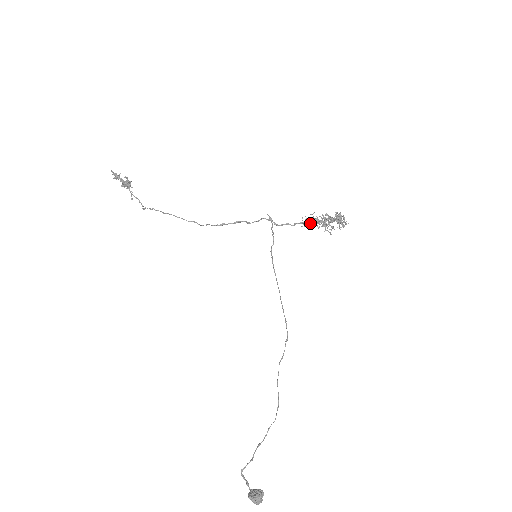
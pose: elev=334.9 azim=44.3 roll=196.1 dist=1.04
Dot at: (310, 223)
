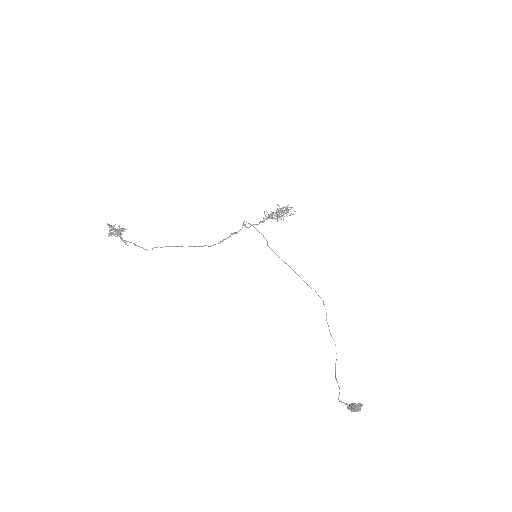
Dot at: occluded
